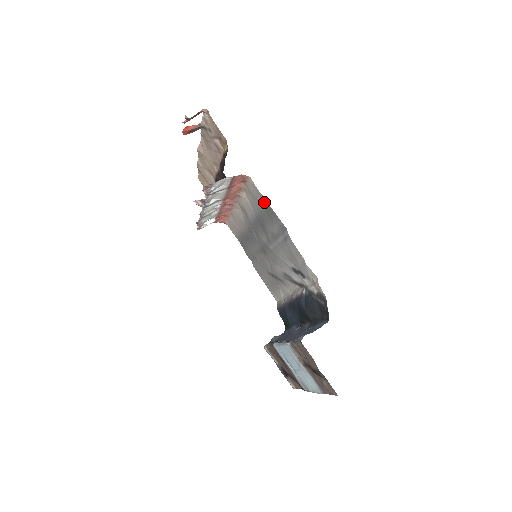
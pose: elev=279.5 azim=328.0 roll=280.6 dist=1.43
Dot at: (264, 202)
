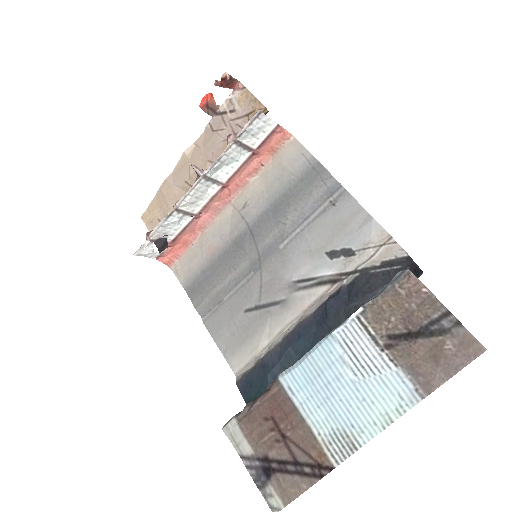
Dot at: (307, 163)
